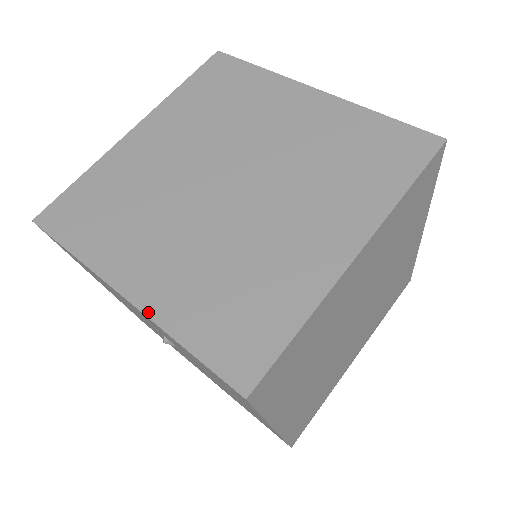
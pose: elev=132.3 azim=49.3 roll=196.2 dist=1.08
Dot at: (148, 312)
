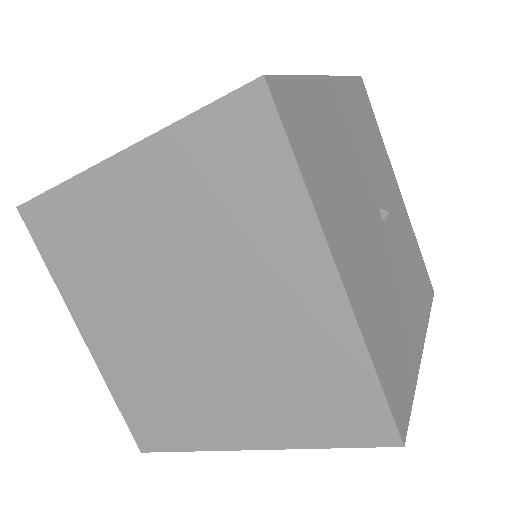
Dot at: (98, 363)
